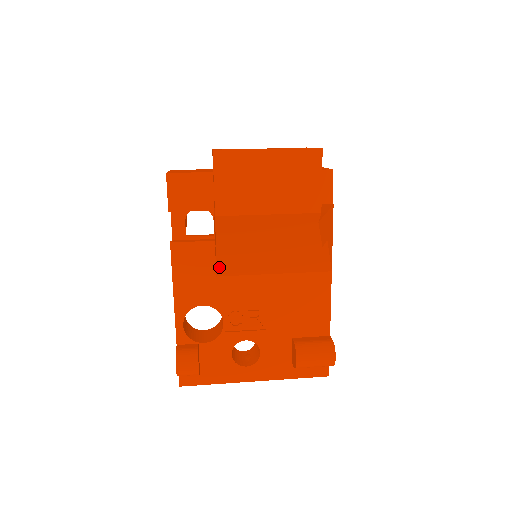
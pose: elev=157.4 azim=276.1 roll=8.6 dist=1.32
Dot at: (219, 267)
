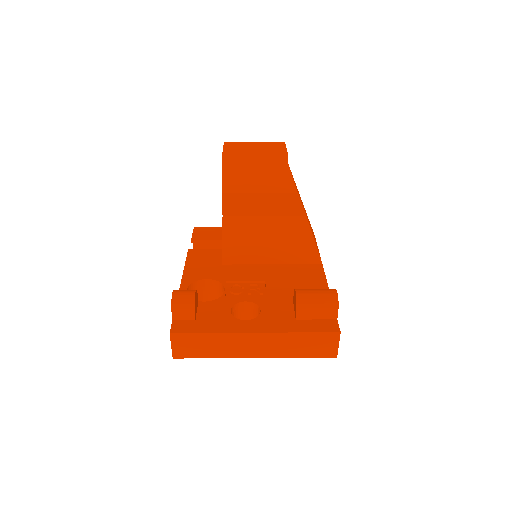
Dot at: (225, 250)
